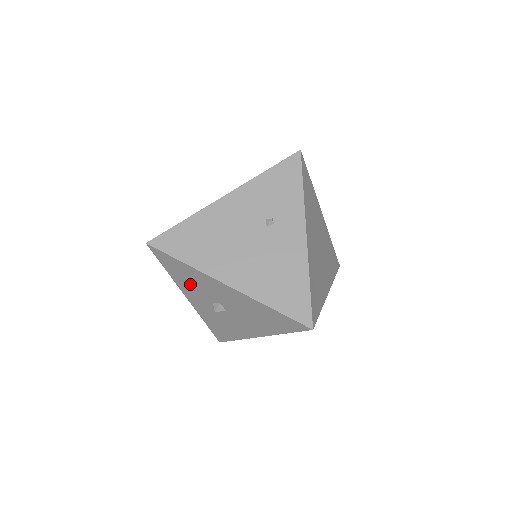
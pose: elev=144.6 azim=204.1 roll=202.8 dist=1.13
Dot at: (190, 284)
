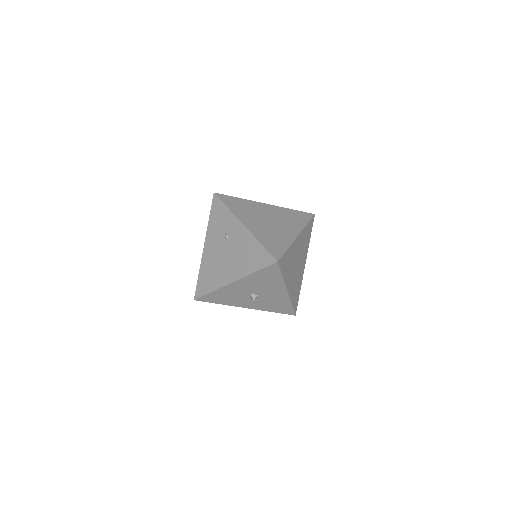
Dot at: (231, 299)
